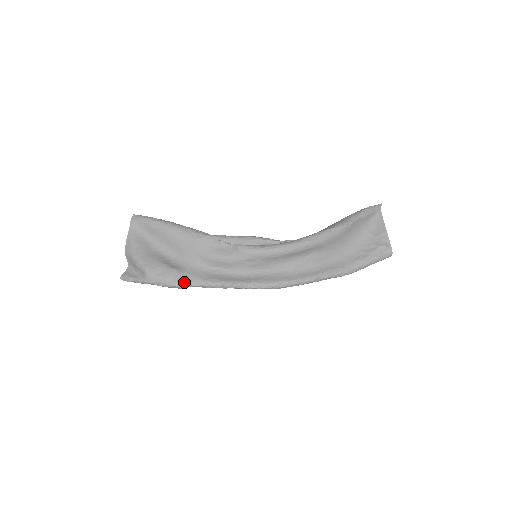
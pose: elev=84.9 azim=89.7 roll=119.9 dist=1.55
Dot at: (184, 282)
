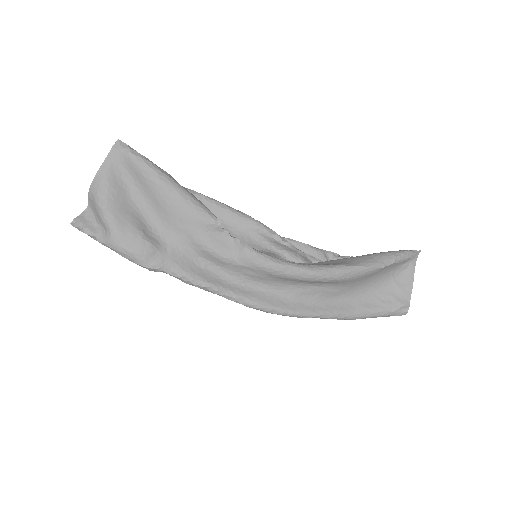
Dot at: (158, 266)
